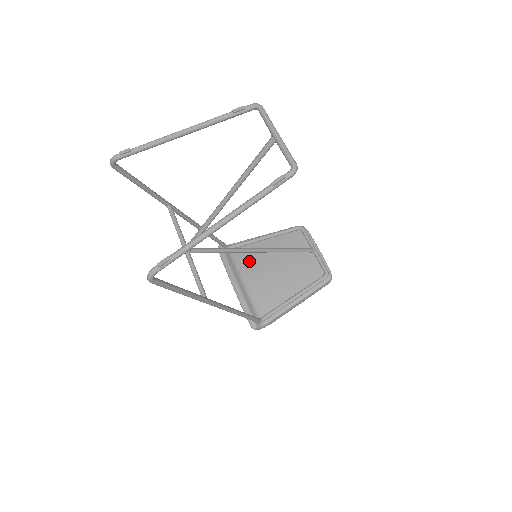
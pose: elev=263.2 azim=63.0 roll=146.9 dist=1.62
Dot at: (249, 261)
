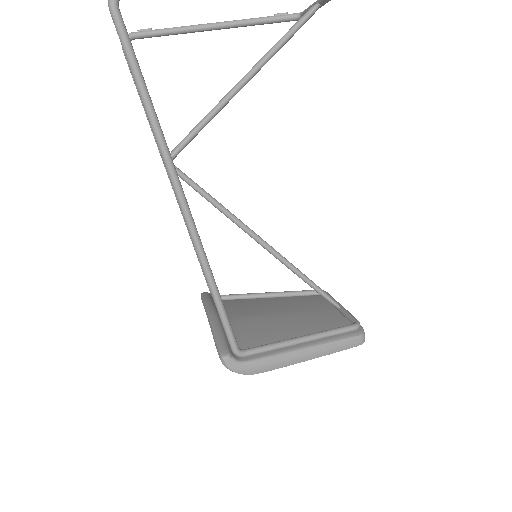
Dot at: (241, 307)
